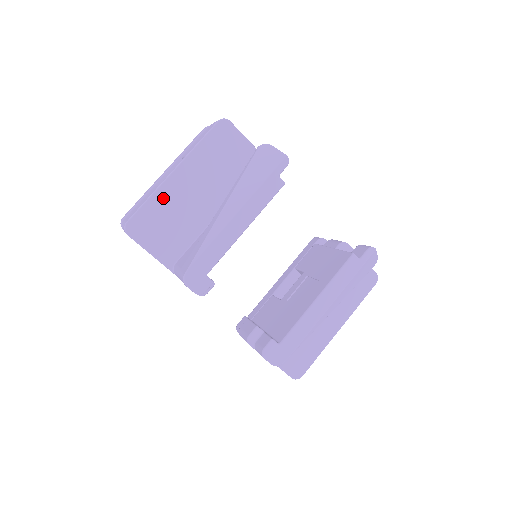
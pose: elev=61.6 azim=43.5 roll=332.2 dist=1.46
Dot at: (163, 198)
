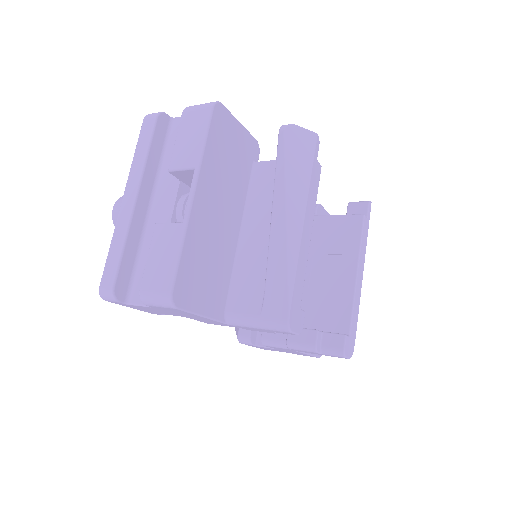
Dot at: (195, 237)
